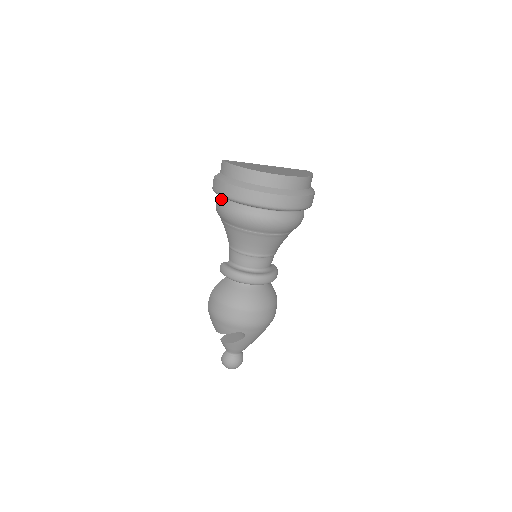
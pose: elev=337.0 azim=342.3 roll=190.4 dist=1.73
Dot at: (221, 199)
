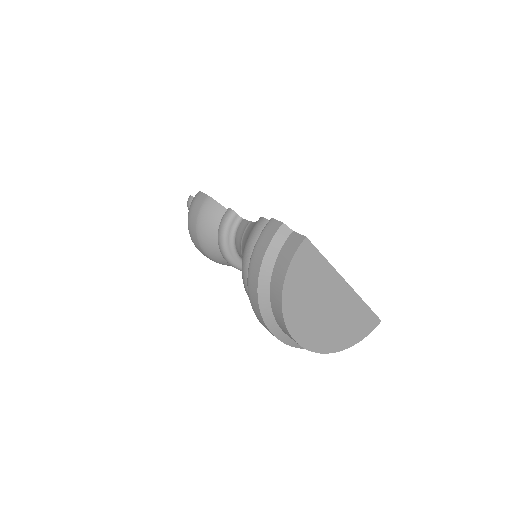
Dot at: occluded
